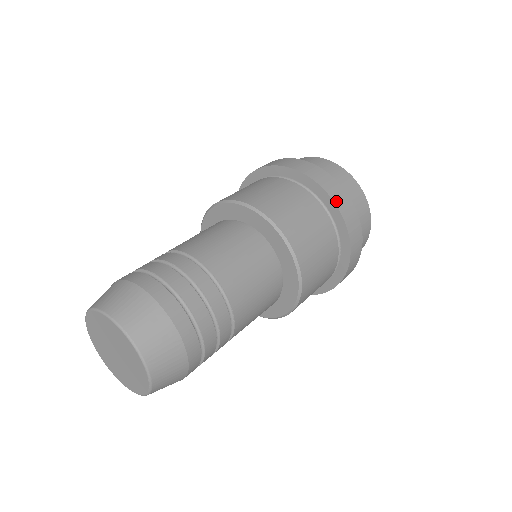
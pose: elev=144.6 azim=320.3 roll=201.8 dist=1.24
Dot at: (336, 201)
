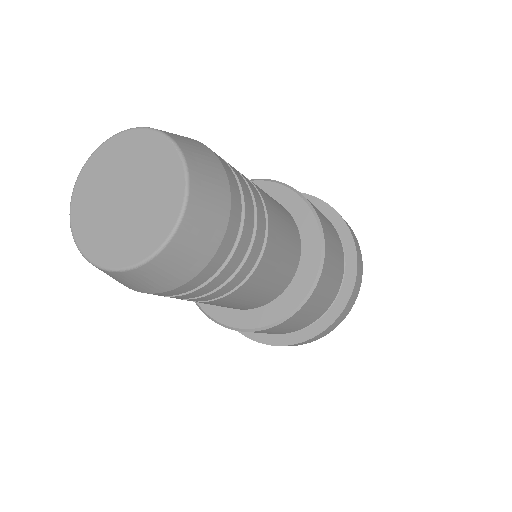
Dot at: occluded
